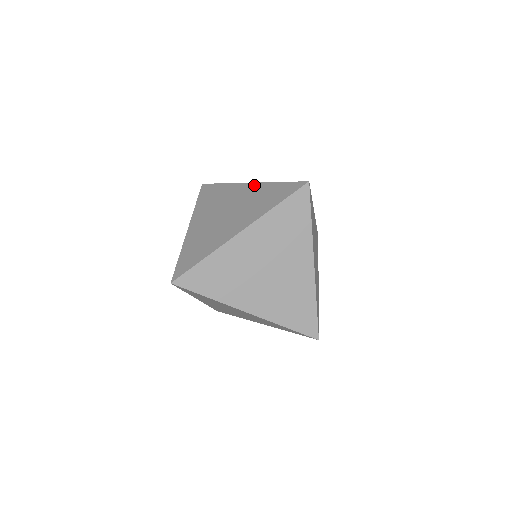
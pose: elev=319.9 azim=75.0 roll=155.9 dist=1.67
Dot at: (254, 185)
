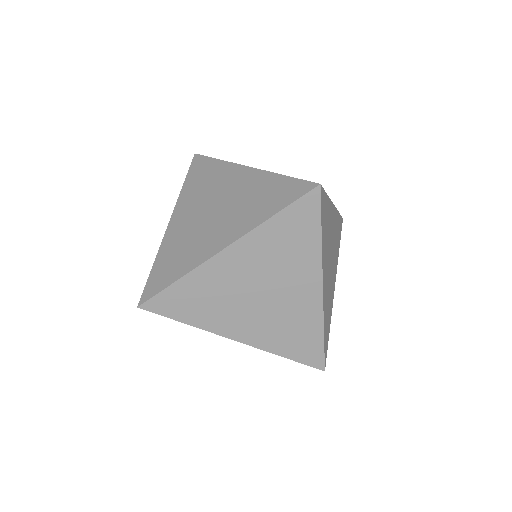
Dot at: (252, 172)
